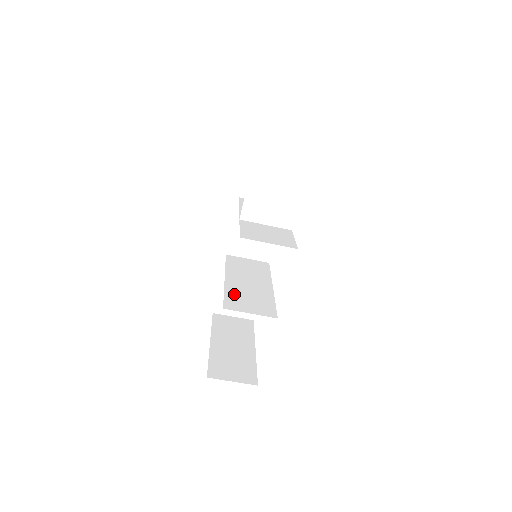
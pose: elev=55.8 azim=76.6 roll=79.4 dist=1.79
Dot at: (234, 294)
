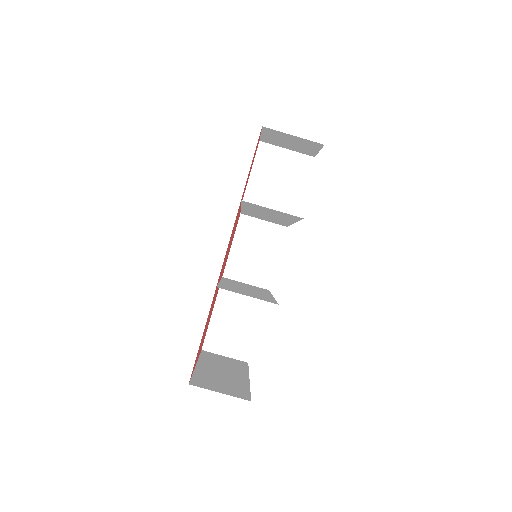
Dot at: (229, 287)
